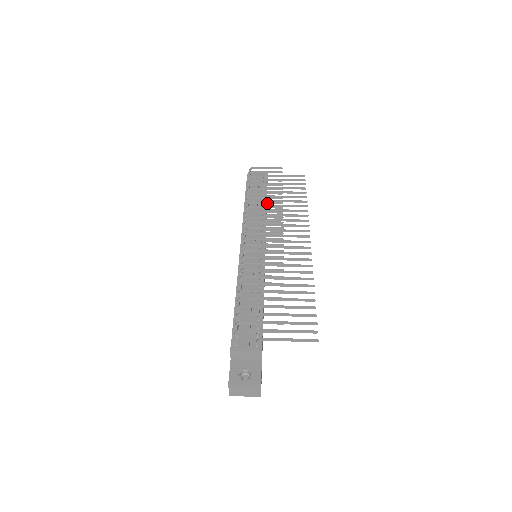
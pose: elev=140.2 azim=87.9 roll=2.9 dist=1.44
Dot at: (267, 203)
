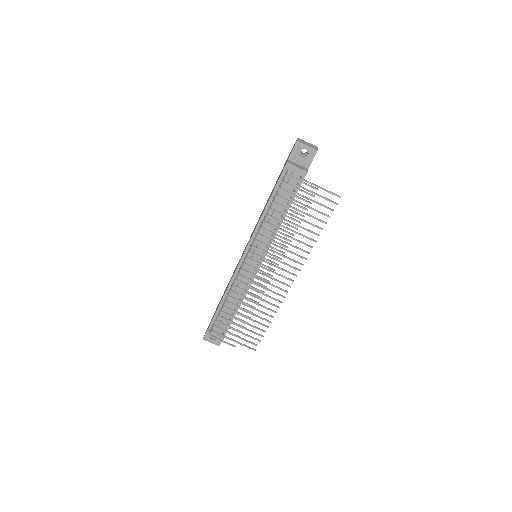
Dot at: (278, 236)
